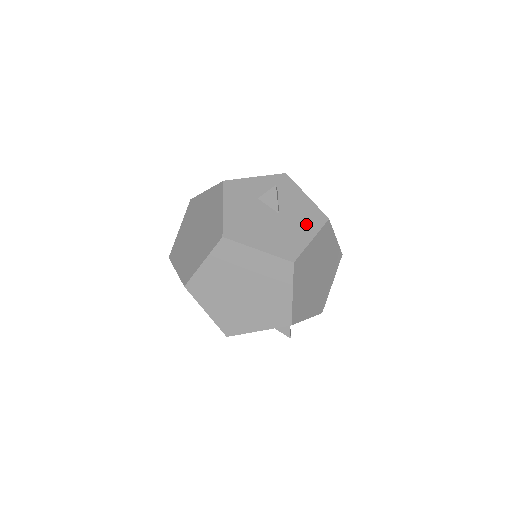
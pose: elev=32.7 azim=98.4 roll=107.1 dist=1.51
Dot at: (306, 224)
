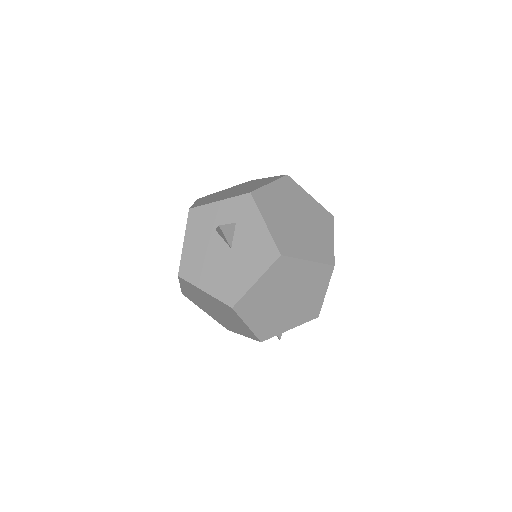
Dot at: (255, 262)
